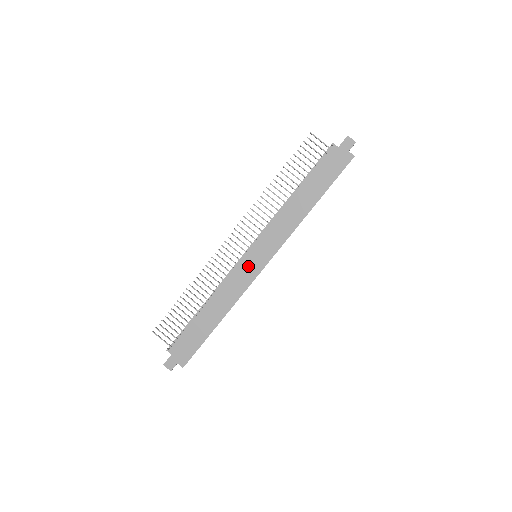
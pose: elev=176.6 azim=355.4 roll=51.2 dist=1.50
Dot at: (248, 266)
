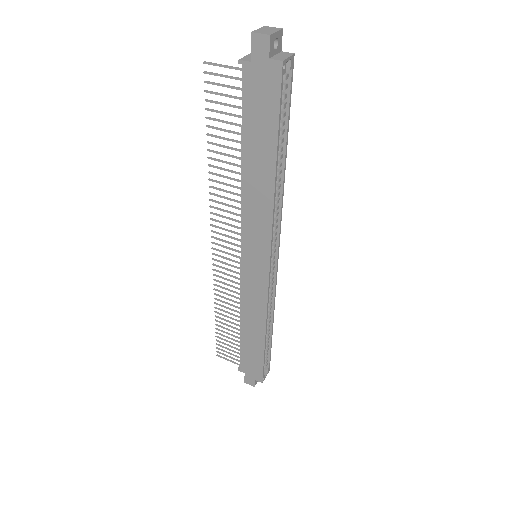
Dot at: (252, 274)
